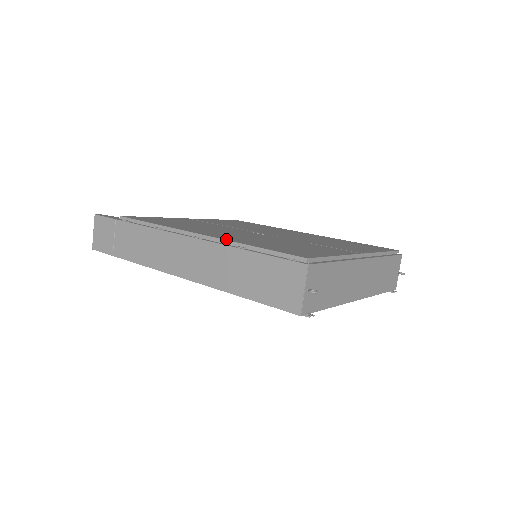
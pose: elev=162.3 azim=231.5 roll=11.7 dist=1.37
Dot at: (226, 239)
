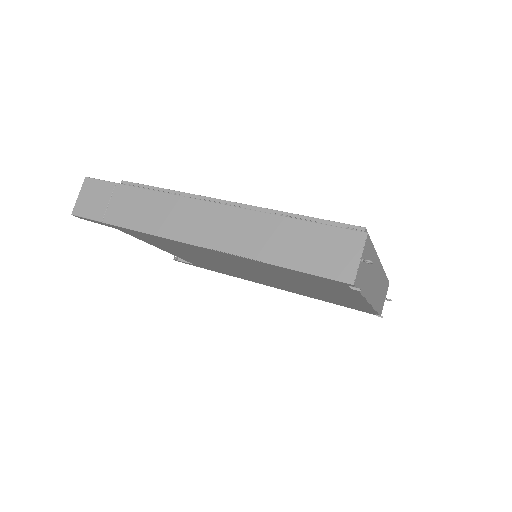
Dot at: (264, 208)
